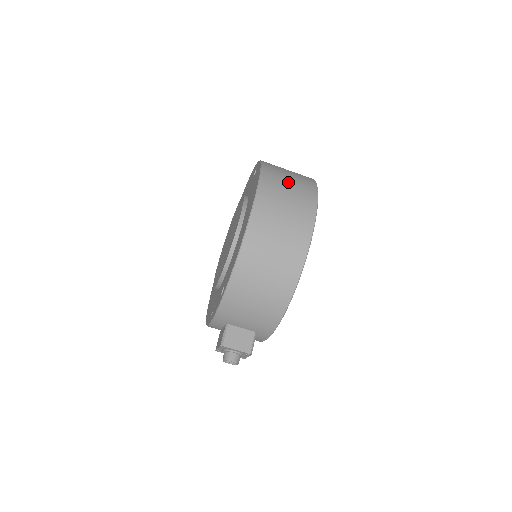
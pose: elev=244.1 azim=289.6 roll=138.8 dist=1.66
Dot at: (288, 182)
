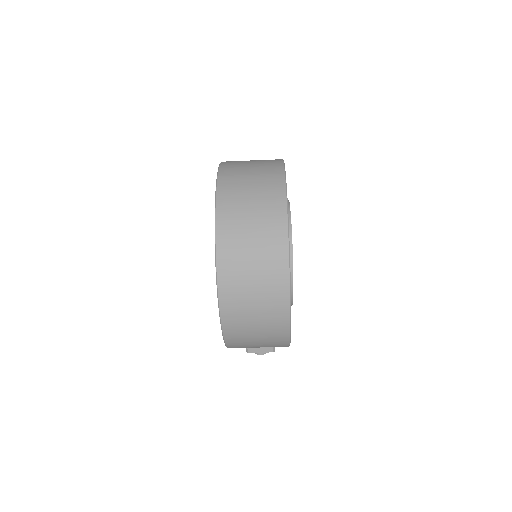
Dot at: (250, 256)
